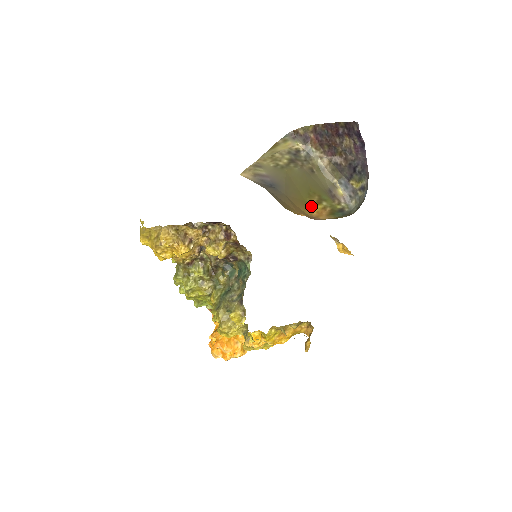
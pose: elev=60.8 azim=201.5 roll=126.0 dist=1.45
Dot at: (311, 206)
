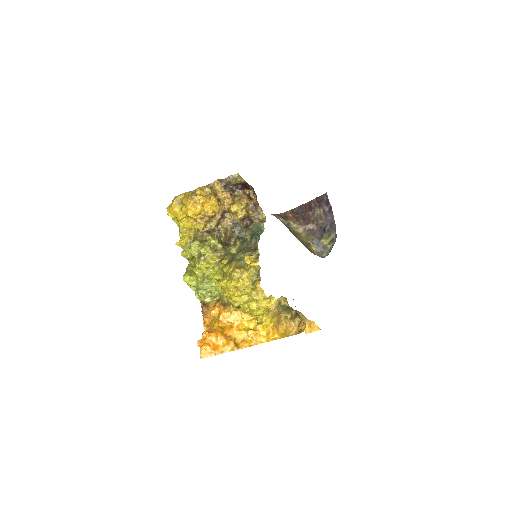
Dot at: occluded
